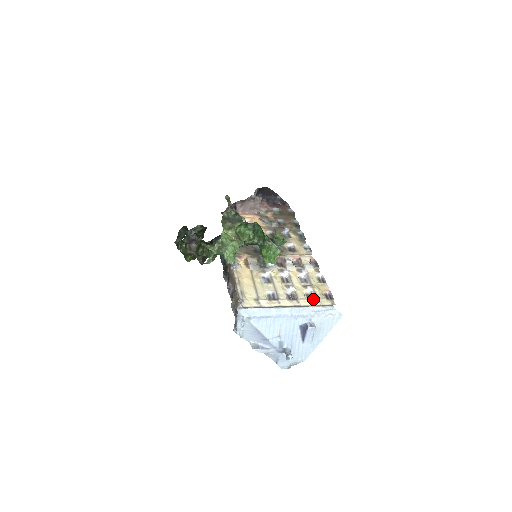
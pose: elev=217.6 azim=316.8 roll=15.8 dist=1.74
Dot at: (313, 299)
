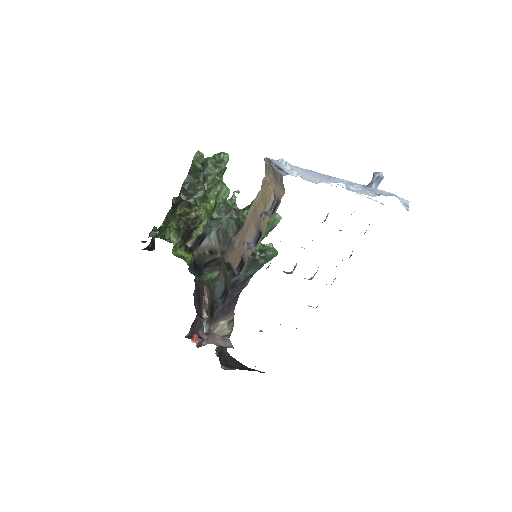
Dot at: occluded
